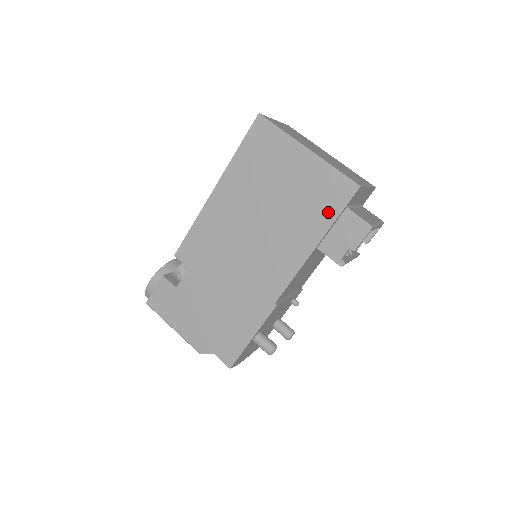
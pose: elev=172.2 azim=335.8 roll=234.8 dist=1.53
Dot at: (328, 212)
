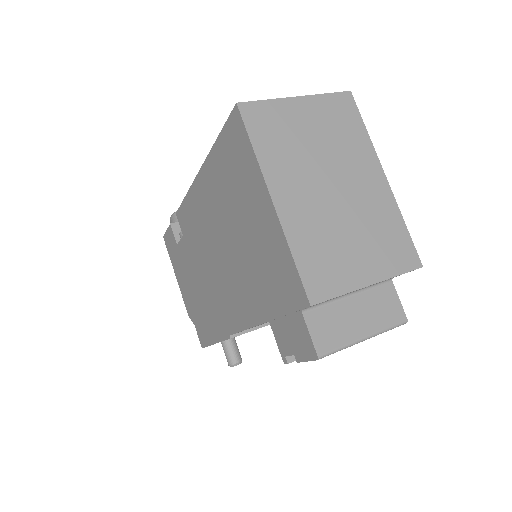
Dot at: (277, 300)
